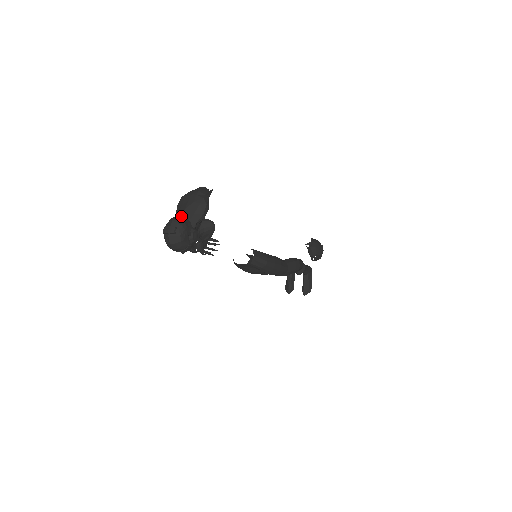
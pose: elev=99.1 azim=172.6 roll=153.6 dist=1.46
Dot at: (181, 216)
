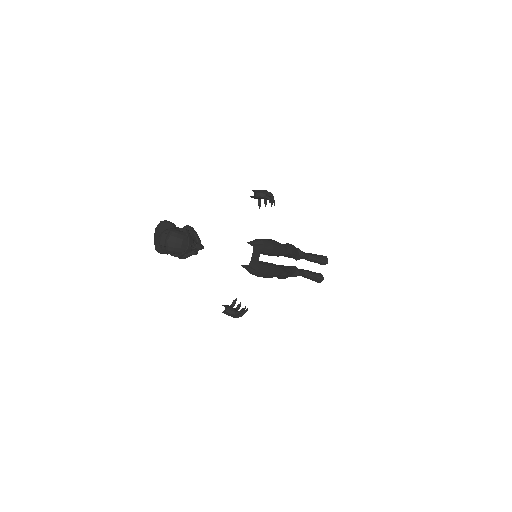
Dot at: occluded
